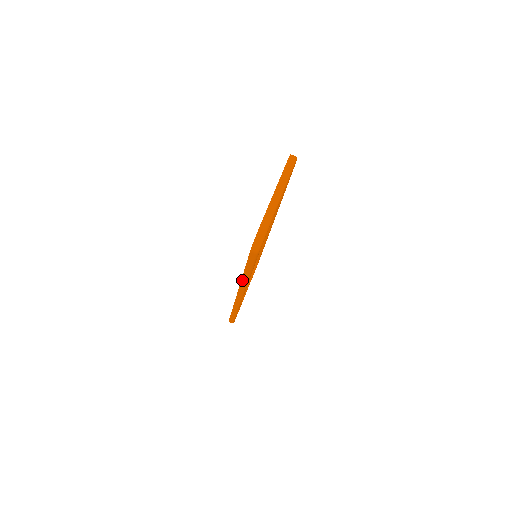
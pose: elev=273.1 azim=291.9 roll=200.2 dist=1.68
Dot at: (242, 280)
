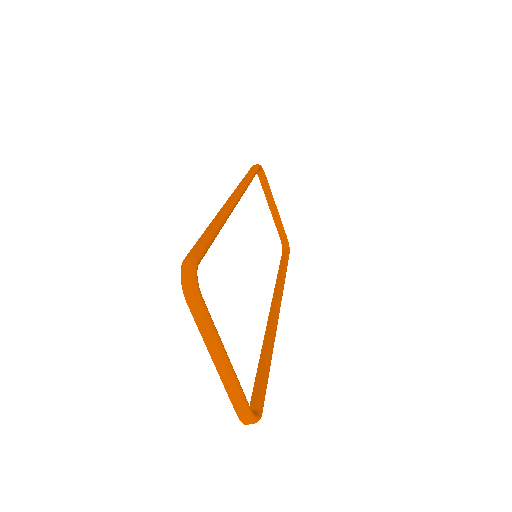
Dot at: occluded
